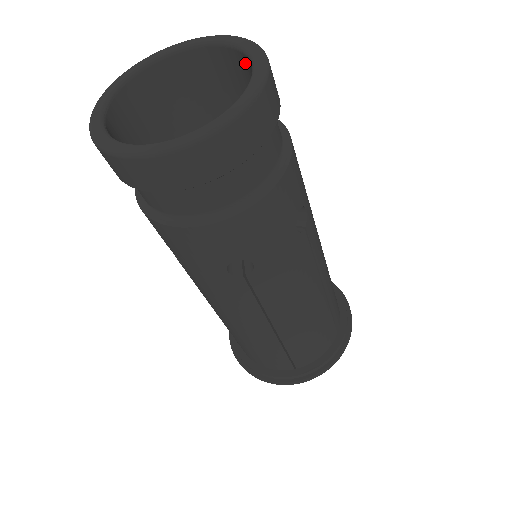
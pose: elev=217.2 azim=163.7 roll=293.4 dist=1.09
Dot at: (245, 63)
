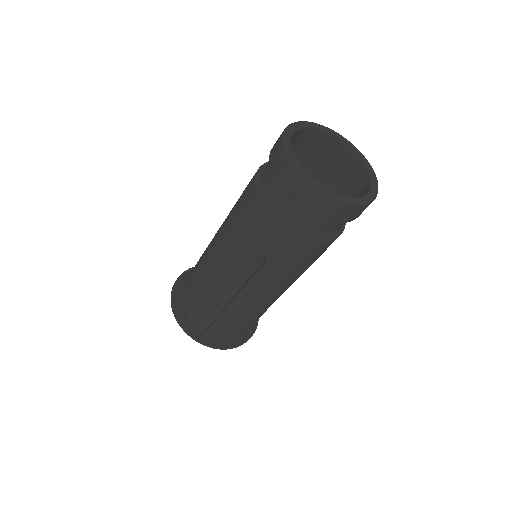
Dot at: (364, 179)
